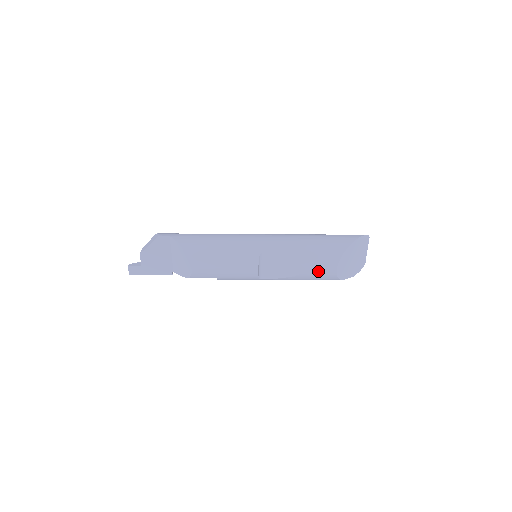
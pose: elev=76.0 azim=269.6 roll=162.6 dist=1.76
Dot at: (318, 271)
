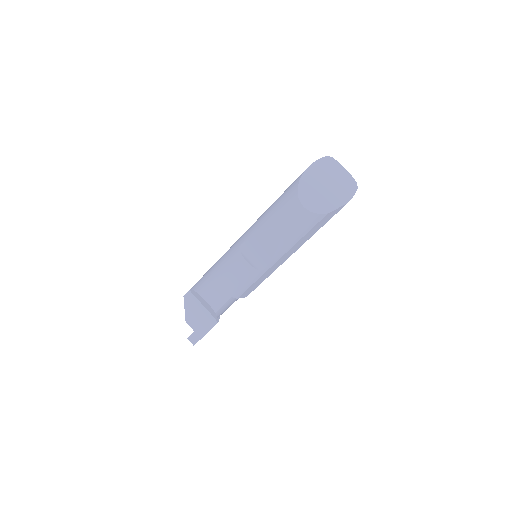
Dot at: (290, 222)
